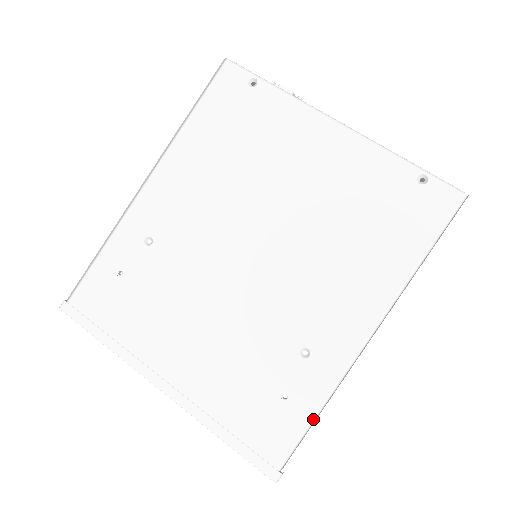
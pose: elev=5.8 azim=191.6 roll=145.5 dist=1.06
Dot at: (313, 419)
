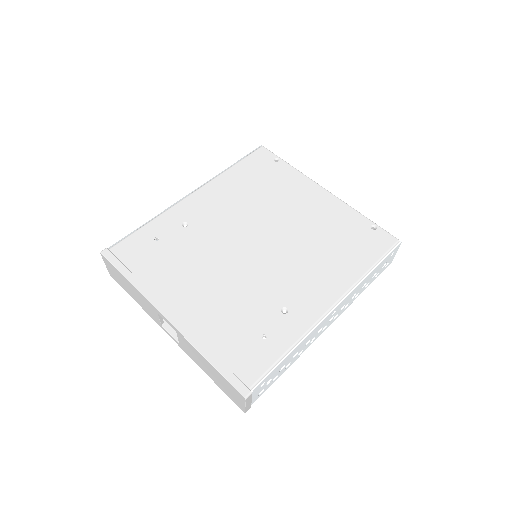
Dot at: (283, 355)
